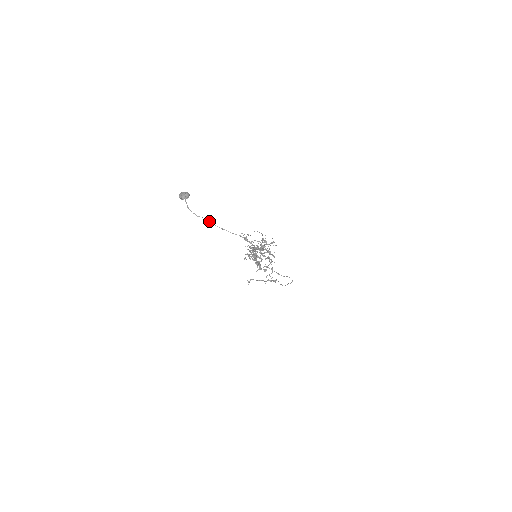
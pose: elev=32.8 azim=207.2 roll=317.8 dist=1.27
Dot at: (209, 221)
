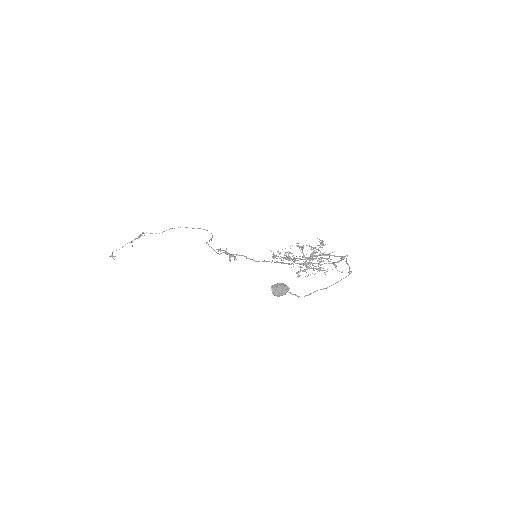
Dot at: occluded
